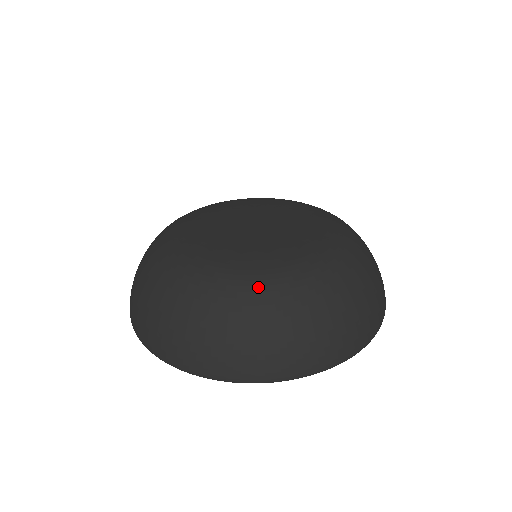
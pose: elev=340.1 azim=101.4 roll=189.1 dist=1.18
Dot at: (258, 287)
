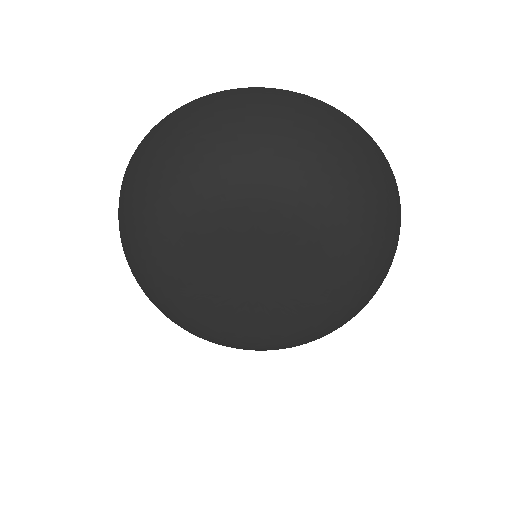
Dot at: occluded
